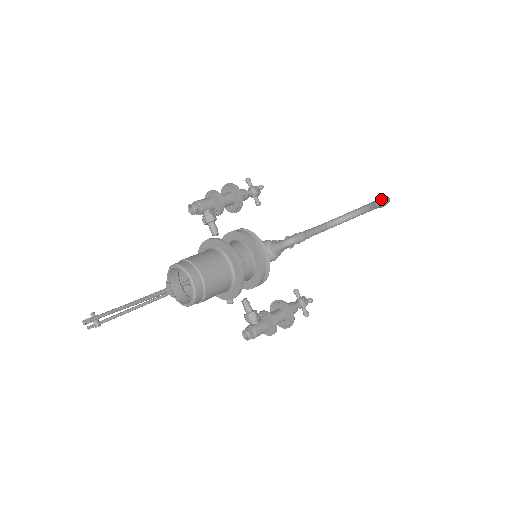
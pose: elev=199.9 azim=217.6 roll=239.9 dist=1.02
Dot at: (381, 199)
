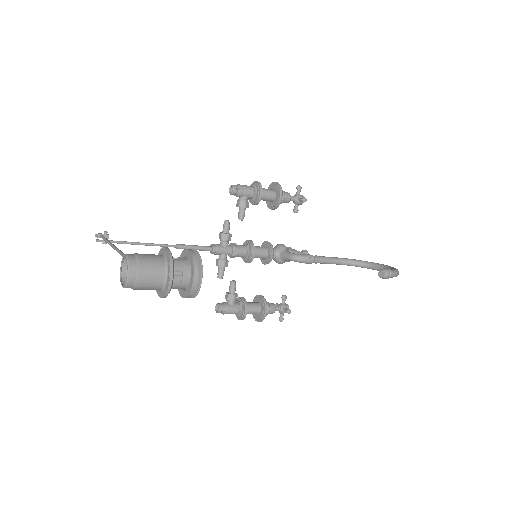
Dot at: (385, 272)
